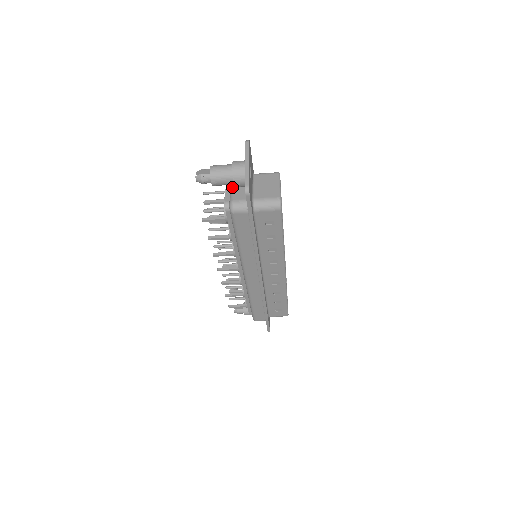
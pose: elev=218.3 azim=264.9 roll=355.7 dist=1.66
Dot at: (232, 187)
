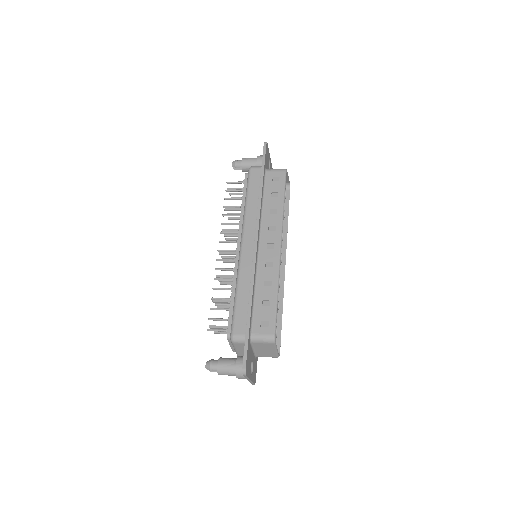
Dot at: (236, 352)
